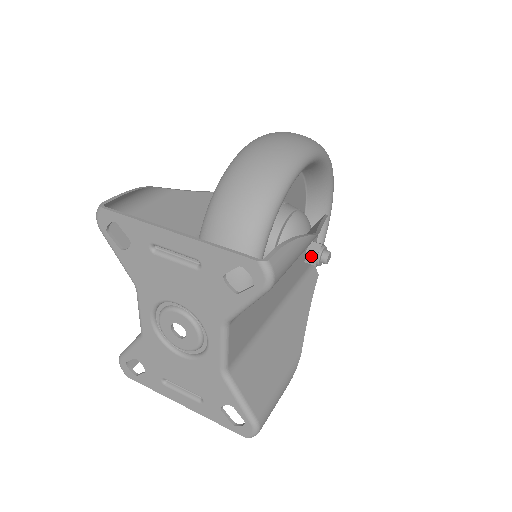
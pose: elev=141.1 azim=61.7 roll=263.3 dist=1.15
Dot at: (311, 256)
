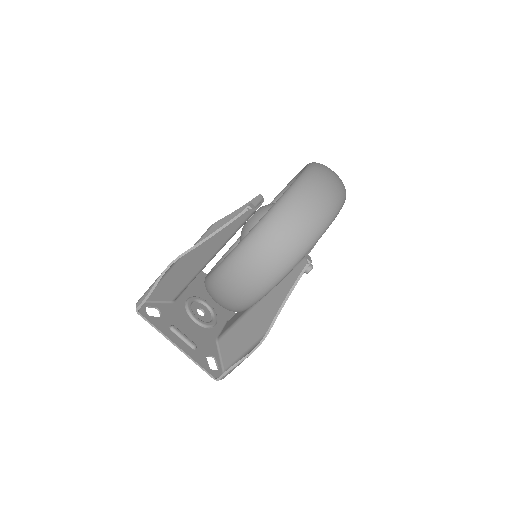
Dot at: occluded
